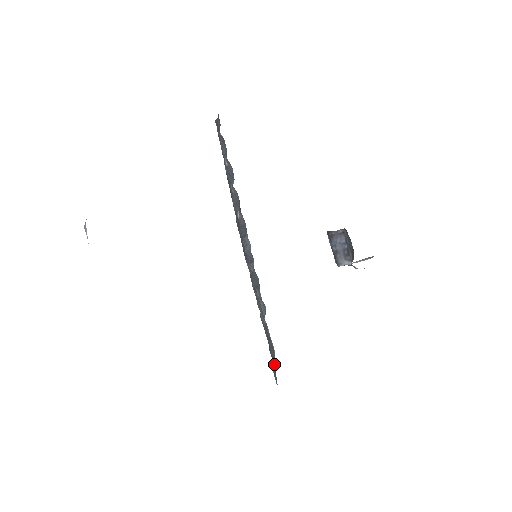
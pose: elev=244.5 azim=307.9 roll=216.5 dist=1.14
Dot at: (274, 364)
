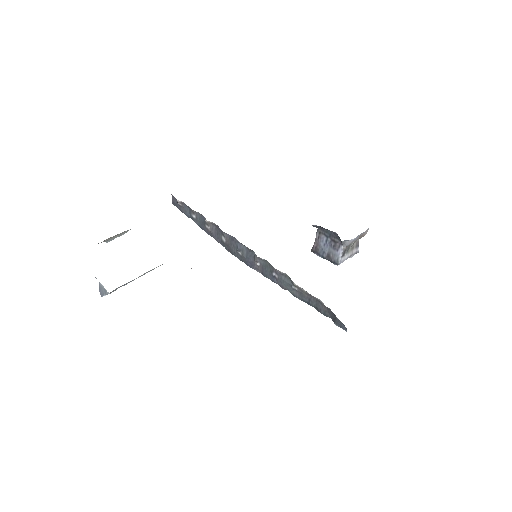
Dot at: (330, 315)
